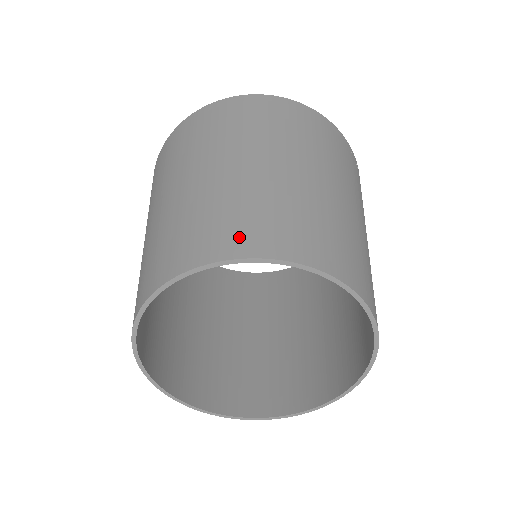
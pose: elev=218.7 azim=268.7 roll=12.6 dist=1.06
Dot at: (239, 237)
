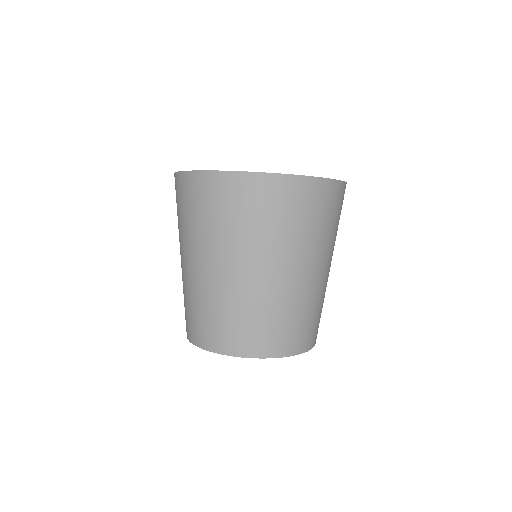
Dot at: (273, 343)
